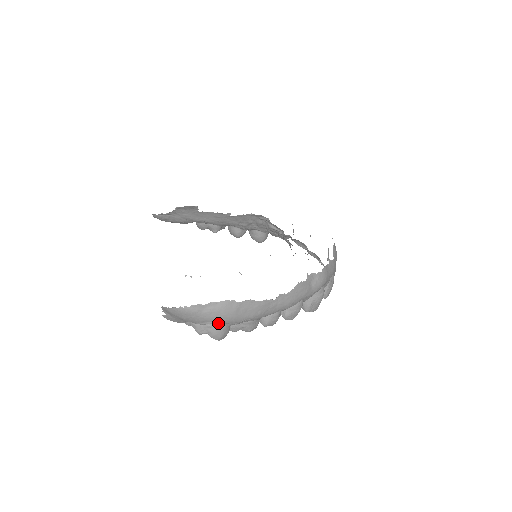
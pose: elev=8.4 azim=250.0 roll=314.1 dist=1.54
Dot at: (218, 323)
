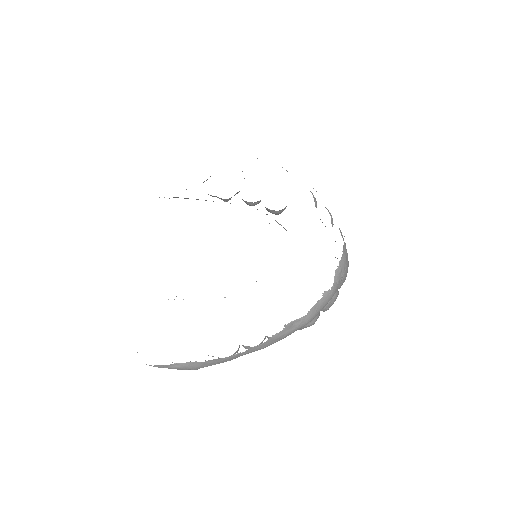
Dot at: occluded
